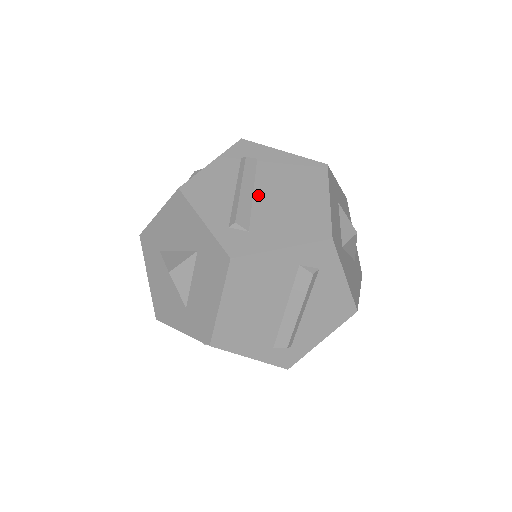
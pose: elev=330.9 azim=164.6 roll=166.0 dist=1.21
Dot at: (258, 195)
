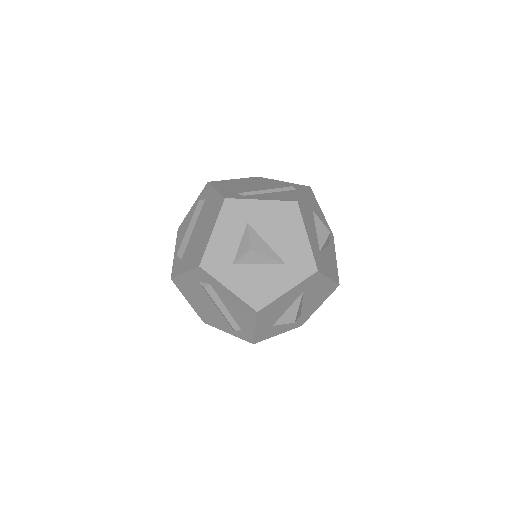
Dot at: (194, 231)
